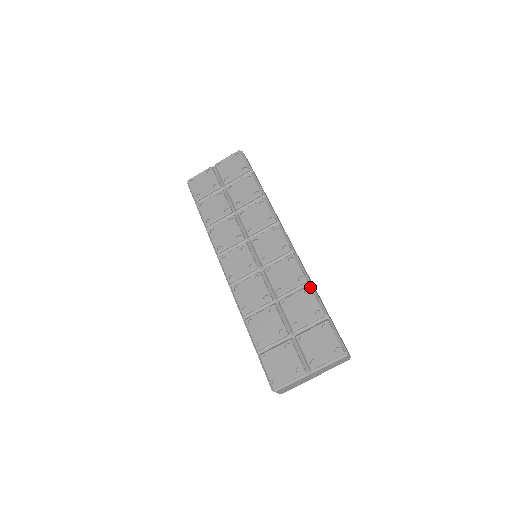
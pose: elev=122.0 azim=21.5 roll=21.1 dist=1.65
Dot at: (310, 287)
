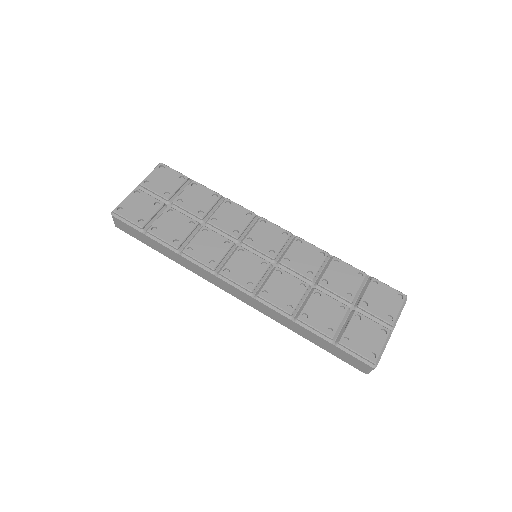
Dot at: (336, 257)
